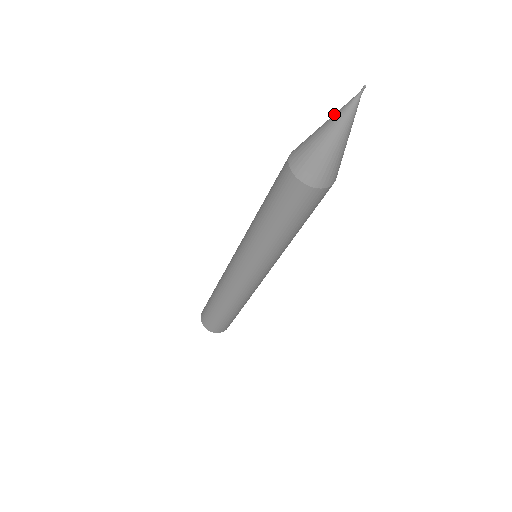
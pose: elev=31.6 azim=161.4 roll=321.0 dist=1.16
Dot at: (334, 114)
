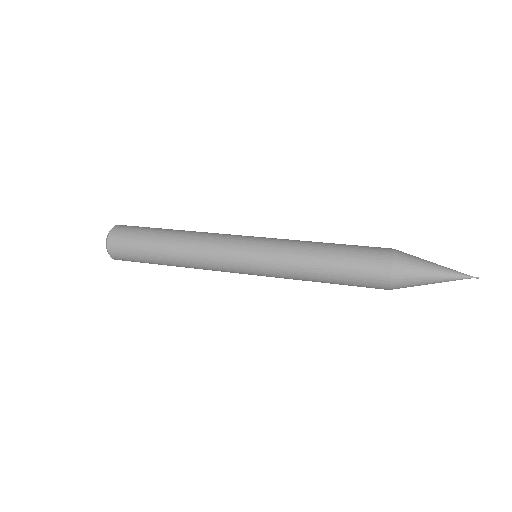
Dot at: (447, 272)
